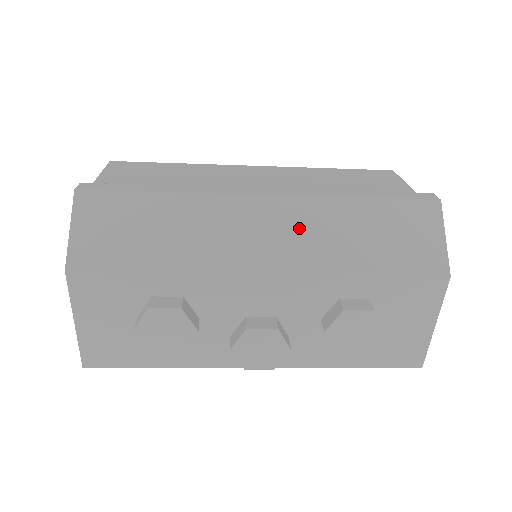
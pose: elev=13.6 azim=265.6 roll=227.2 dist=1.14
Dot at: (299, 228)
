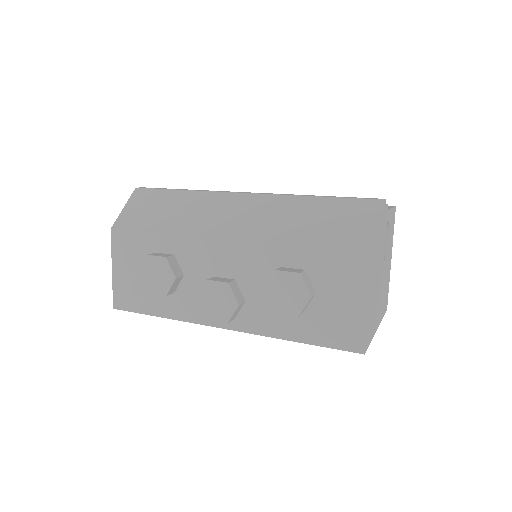
Dot at: (261, 213)
